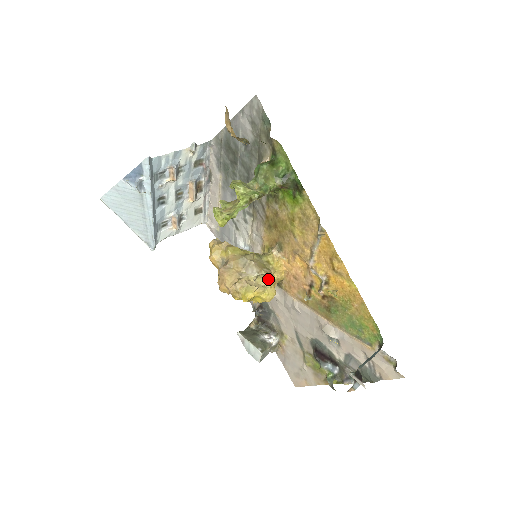
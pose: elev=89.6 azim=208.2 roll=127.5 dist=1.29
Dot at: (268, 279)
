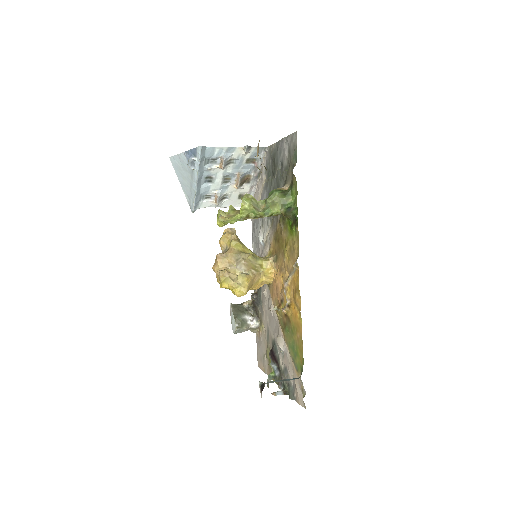
Dot at: (246, 280)
